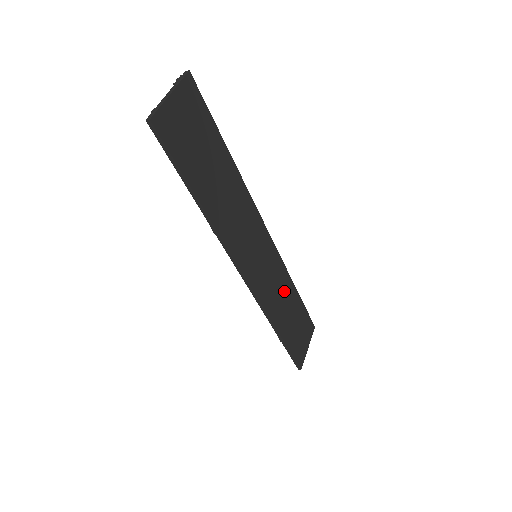
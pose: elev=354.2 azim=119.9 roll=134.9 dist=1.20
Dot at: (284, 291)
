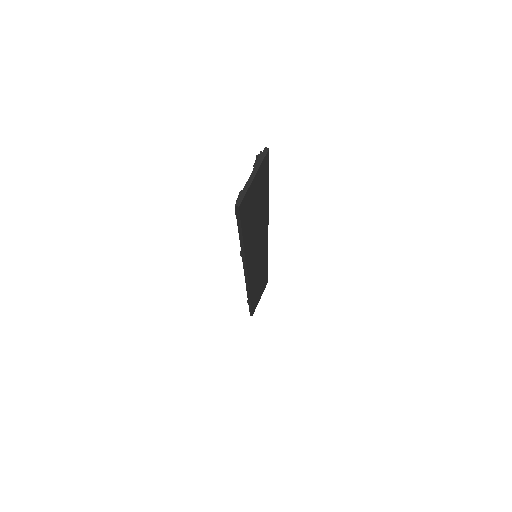
Dot at: (262, 270)
